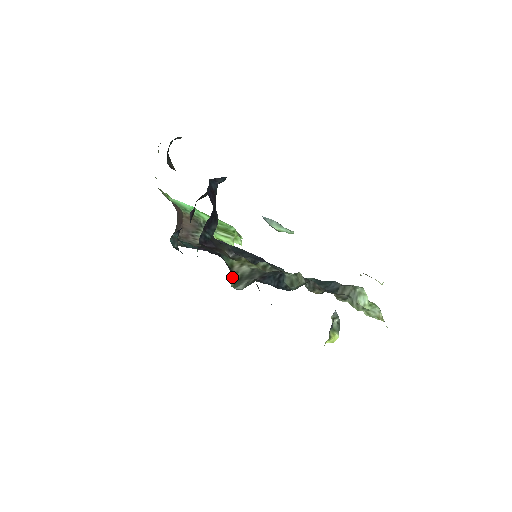
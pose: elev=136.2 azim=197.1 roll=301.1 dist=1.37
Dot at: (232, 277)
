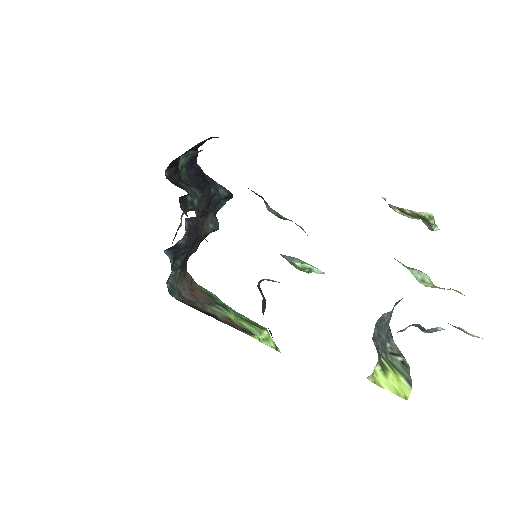
Dot at: occluded
